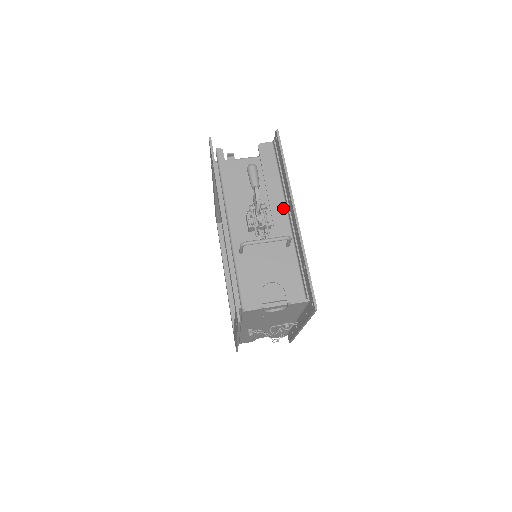
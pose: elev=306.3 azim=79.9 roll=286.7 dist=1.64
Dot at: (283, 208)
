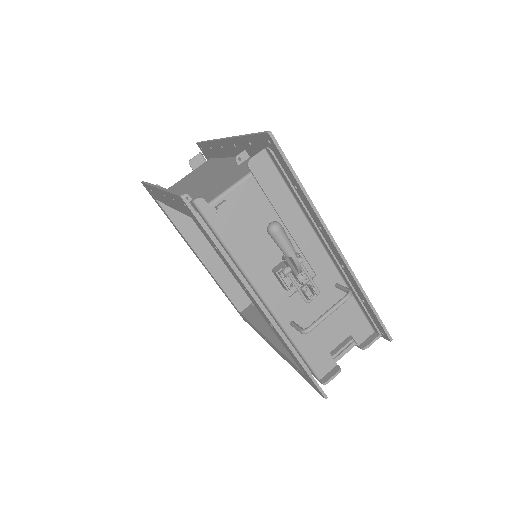
Dot at: (315, 242)
